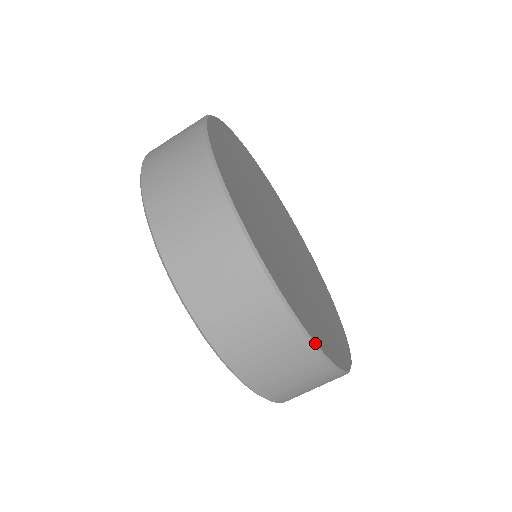
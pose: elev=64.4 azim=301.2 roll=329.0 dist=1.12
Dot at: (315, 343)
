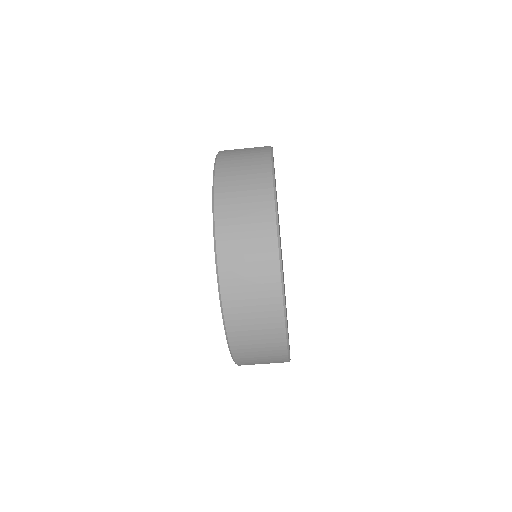
Dot at: occluded
